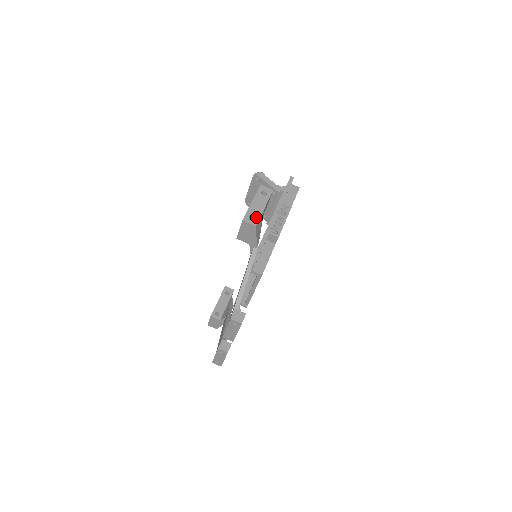
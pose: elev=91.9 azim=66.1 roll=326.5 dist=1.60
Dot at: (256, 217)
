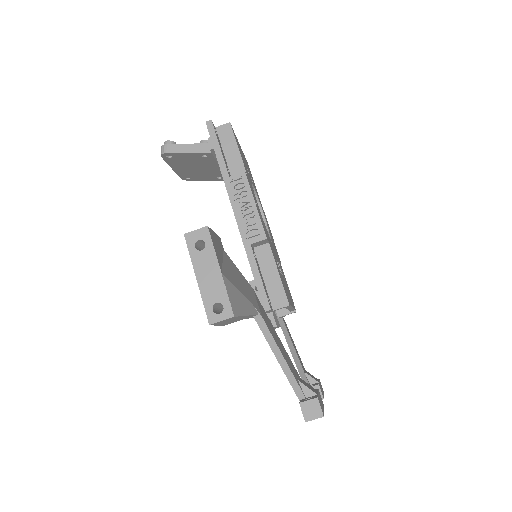
Dot at: (222, 300)
